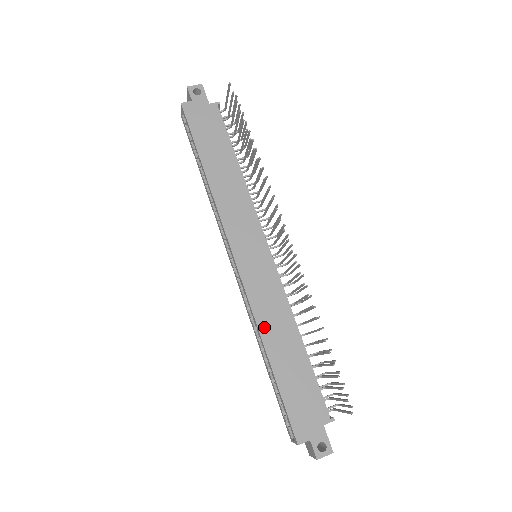
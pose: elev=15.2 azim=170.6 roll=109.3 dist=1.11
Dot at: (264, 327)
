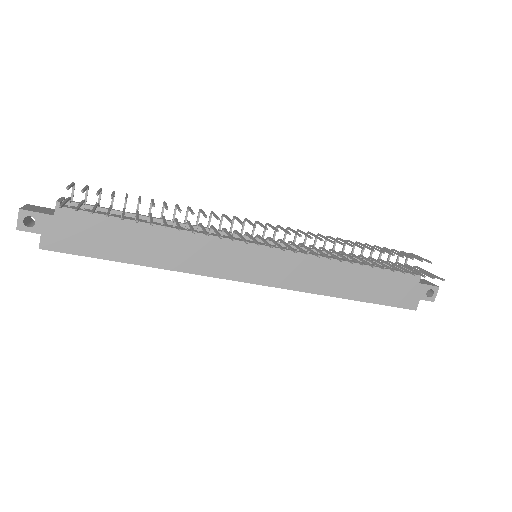
Dot at: (323, 289)
